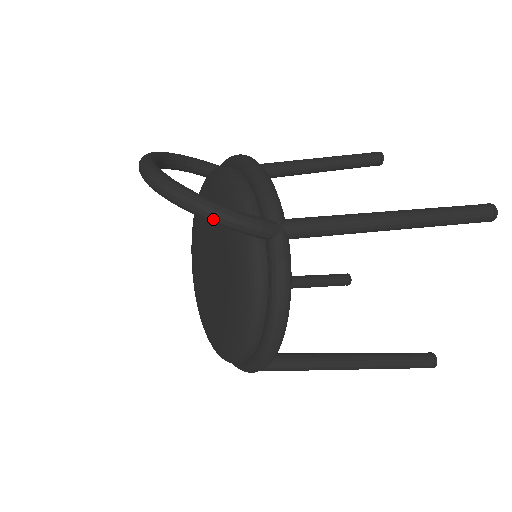
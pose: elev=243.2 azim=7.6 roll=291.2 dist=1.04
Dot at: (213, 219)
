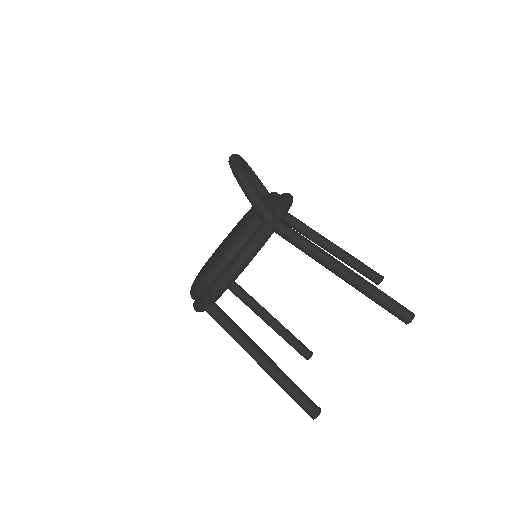
Dot at: (244, 187)
